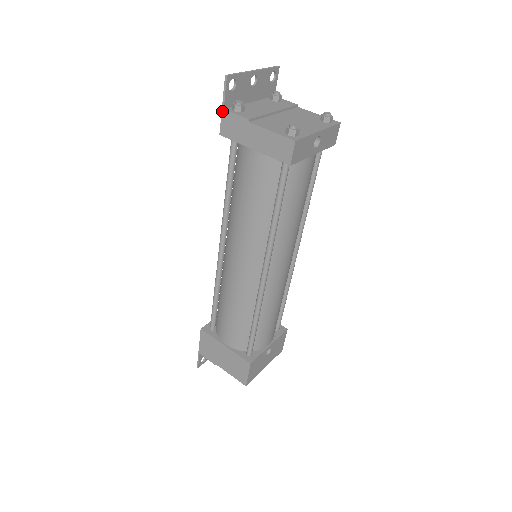
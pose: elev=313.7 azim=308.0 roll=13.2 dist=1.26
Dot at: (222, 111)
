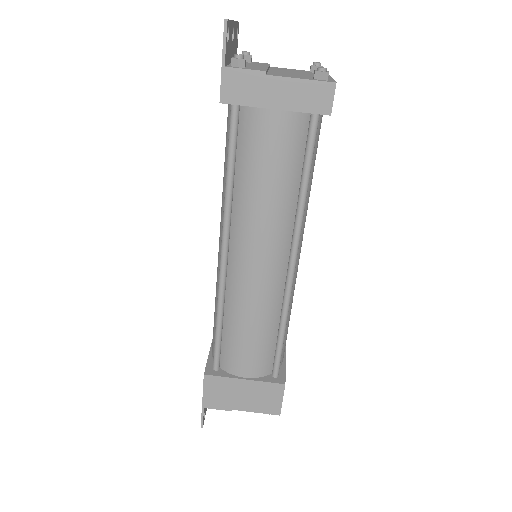
Dot at: (222, 69)
